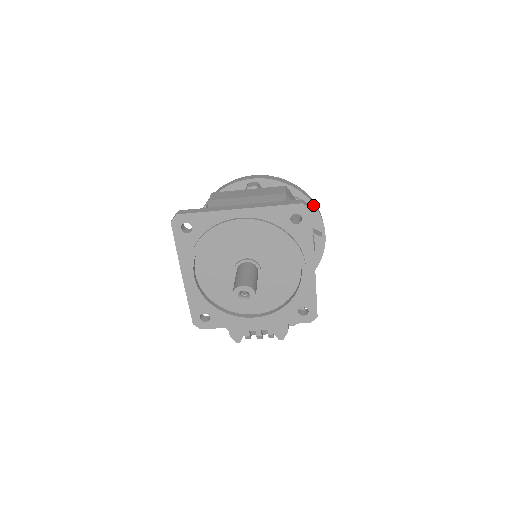
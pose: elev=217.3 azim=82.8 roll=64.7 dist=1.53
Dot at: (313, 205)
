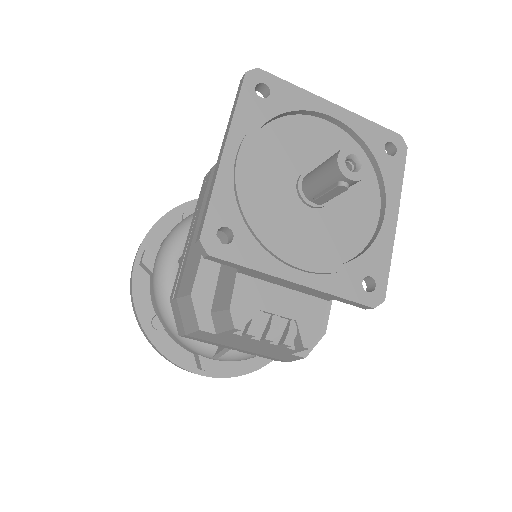
Dot at: occluded
